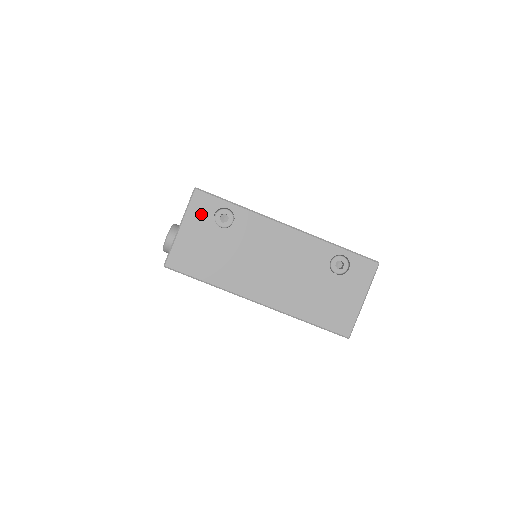
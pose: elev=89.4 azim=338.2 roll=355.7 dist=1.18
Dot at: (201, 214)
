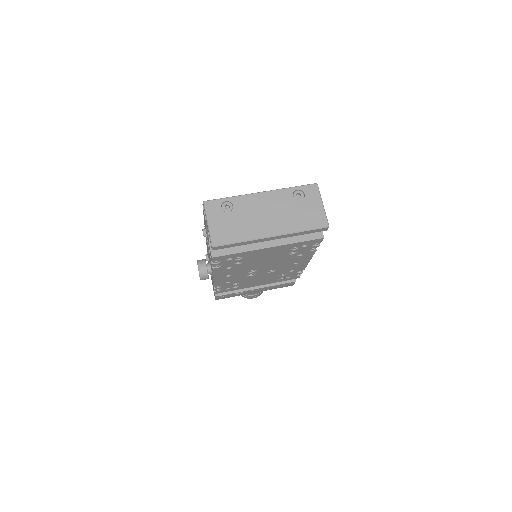
Dot at: (214, 211)
